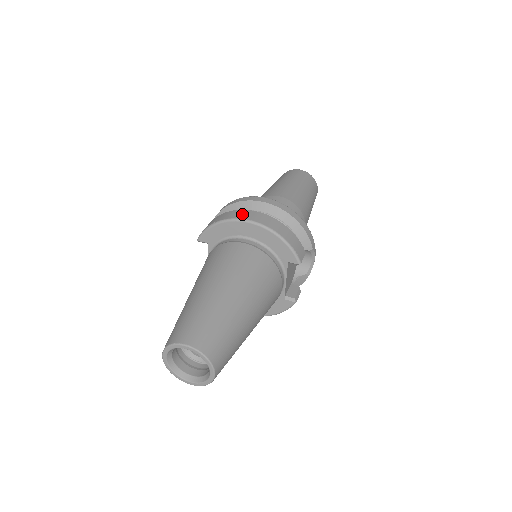
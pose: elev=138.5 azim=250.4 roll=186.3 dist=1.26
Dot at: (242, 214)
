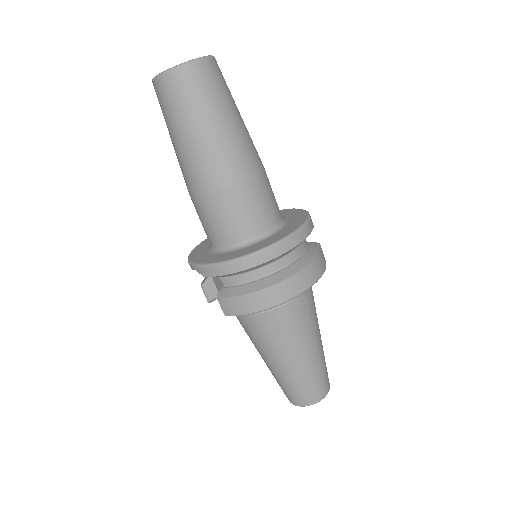
Dot at: (283, 293)
